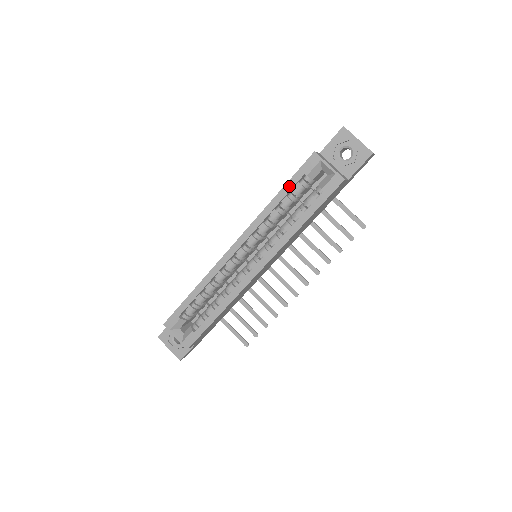
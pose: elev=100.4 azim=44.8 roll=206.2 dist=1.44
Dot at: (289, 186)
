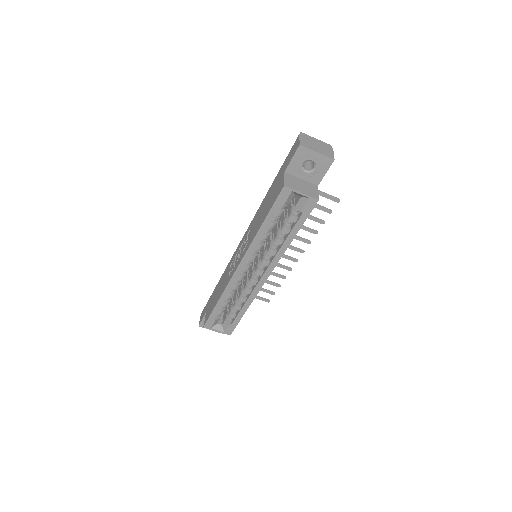
Dot at: (270, 216)
